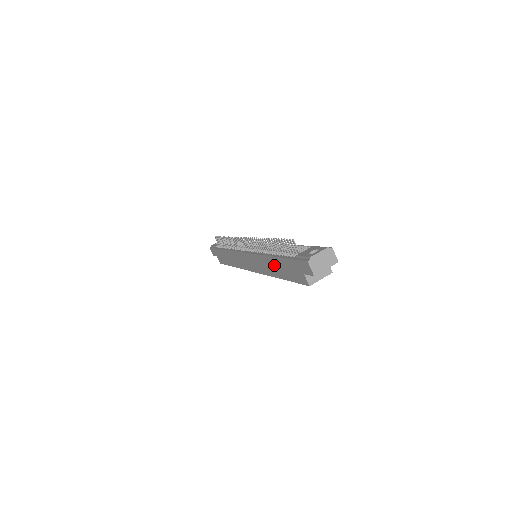
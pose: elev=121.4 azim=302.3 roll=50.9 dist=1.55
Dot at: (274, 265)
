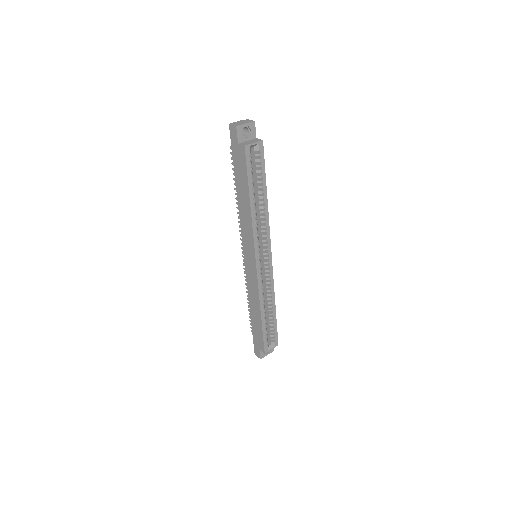
Dot at: (242, 197)
